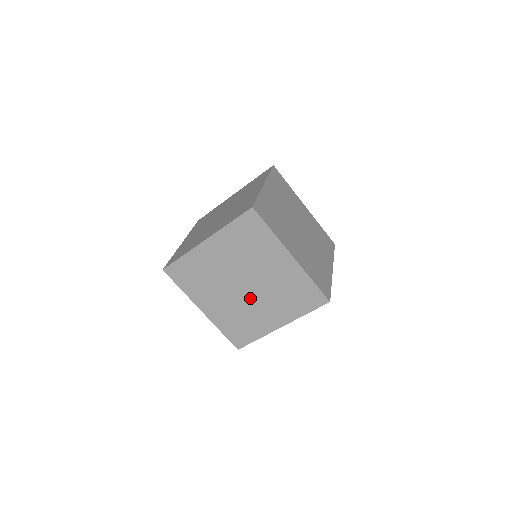
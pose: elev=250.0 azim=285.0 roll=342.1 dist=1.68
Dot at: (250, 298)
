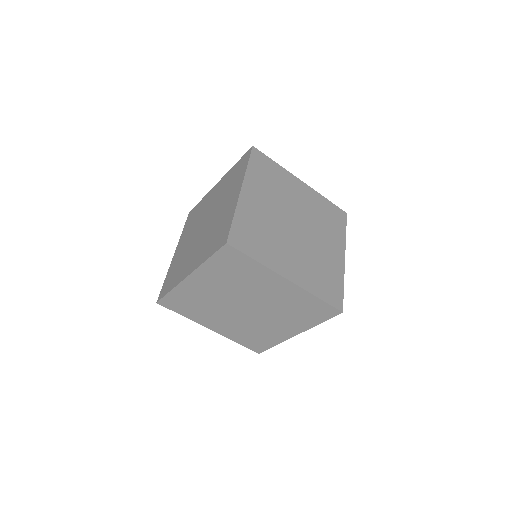
Dot at: (255, 316)
